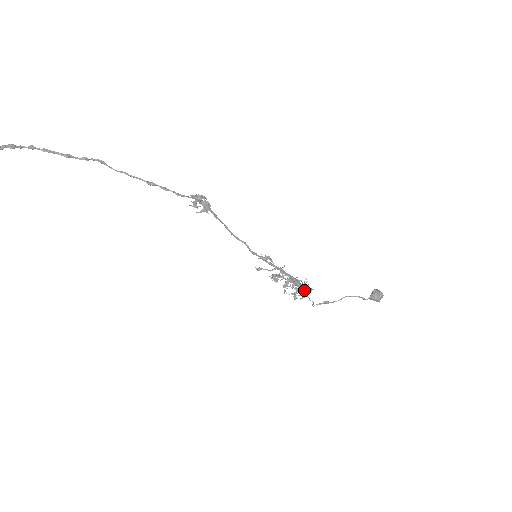
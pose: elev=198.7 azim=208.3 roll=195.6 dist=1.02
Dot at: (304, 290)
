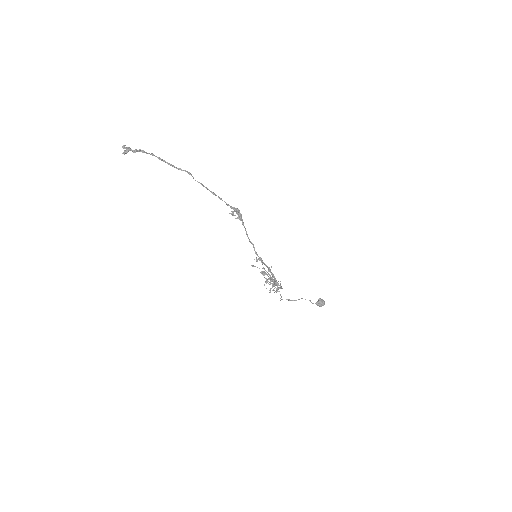
Dot at: (277, 288)
